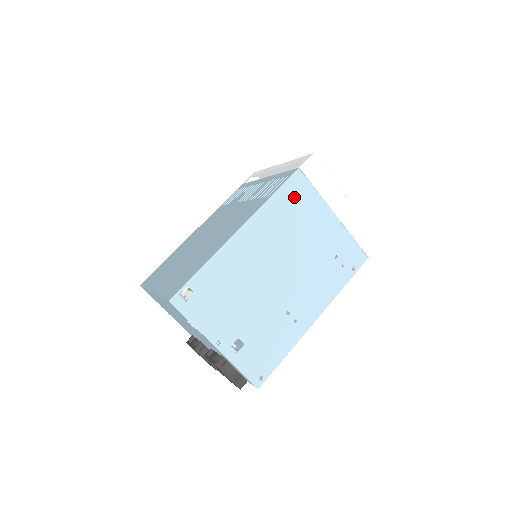
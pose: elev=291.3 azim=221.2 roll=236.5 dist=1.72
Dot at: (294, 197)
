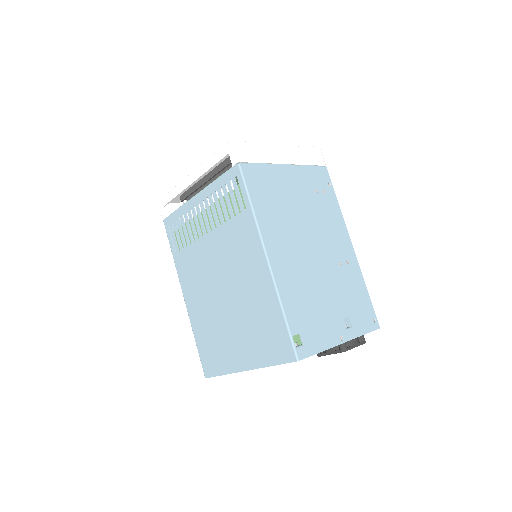
Dot at: (260, 187)
